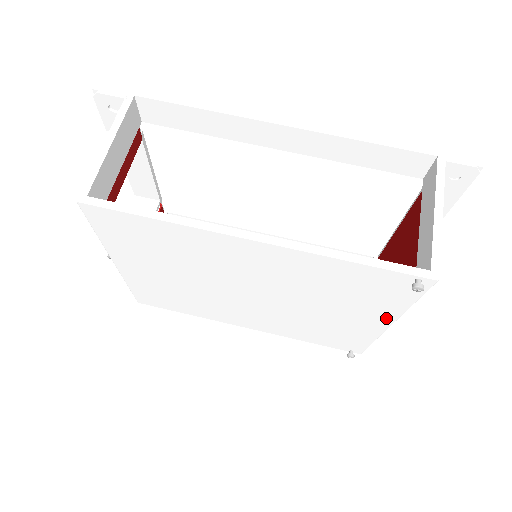
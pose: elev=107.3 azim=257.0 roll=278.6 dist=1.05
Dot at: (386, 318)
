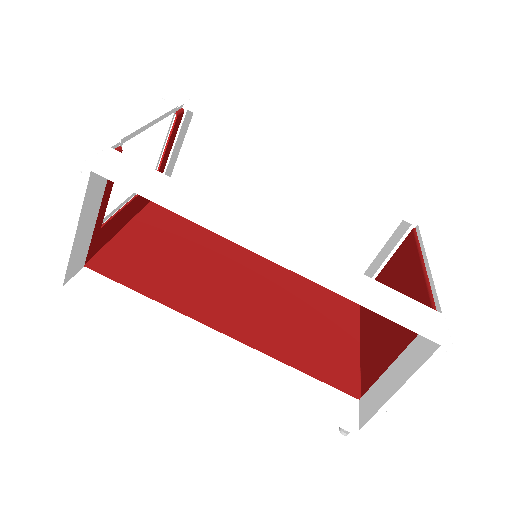
Dot at: (352, 354)
